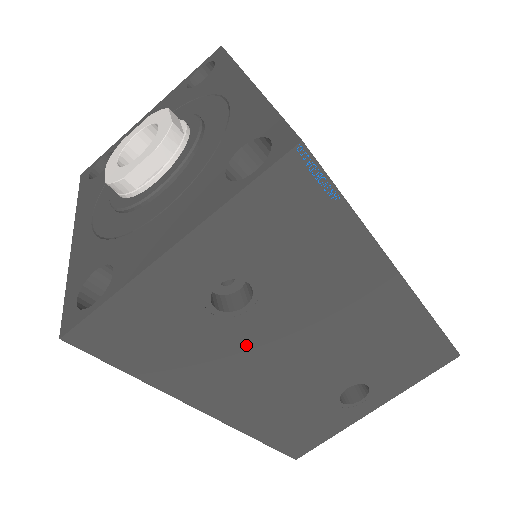
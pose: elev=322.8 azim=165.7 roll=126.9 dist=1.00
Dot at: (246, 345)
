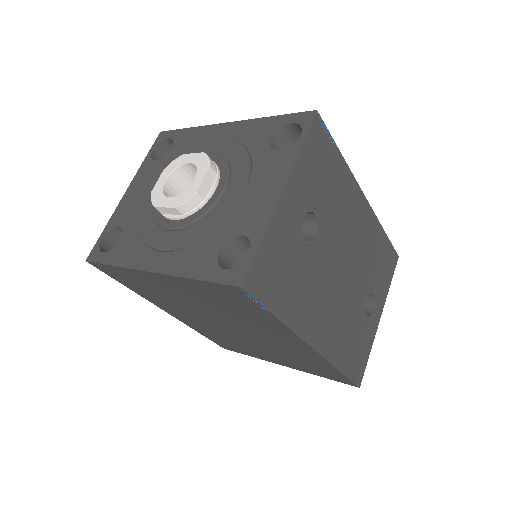
Dot at: (321, 270)
